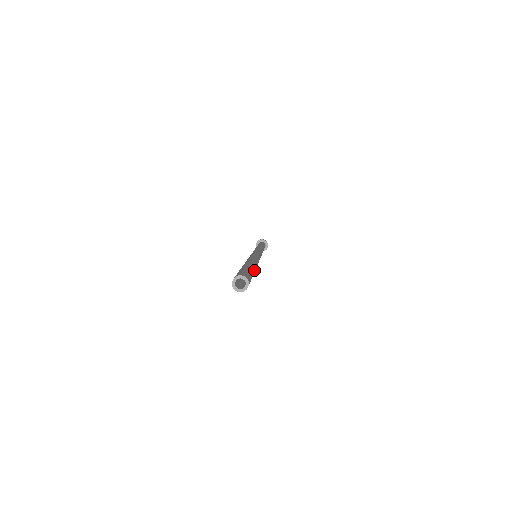
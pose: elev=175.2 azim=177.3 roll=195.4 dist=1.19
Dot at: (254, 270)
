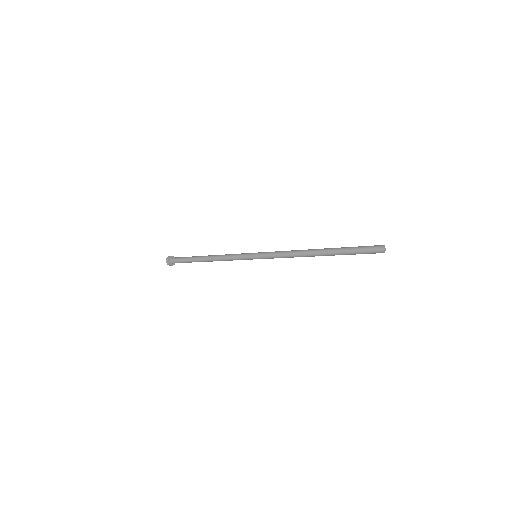
Dot at: occluded
